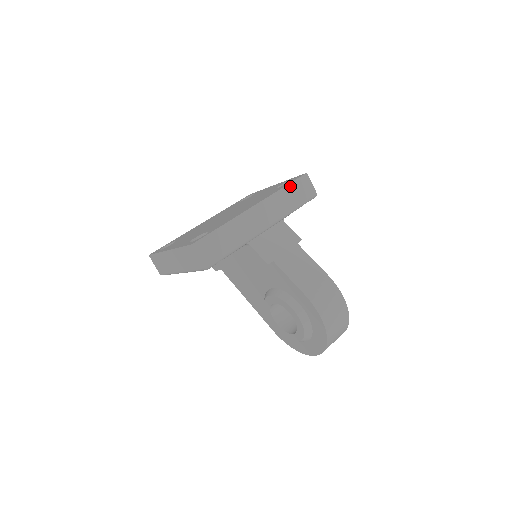
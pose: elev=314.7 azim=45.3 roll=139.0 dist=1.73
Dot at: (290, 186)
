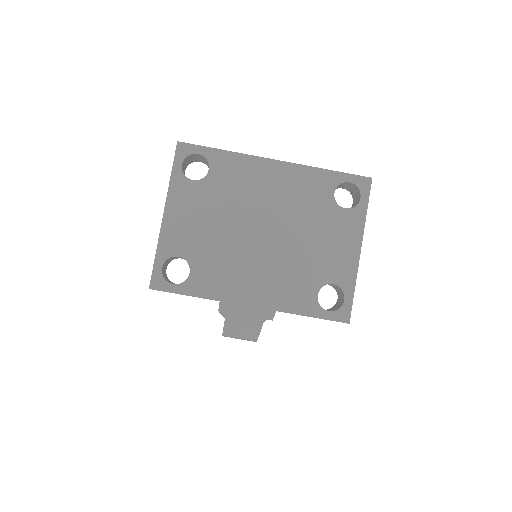
Dot at: (314, 317)
